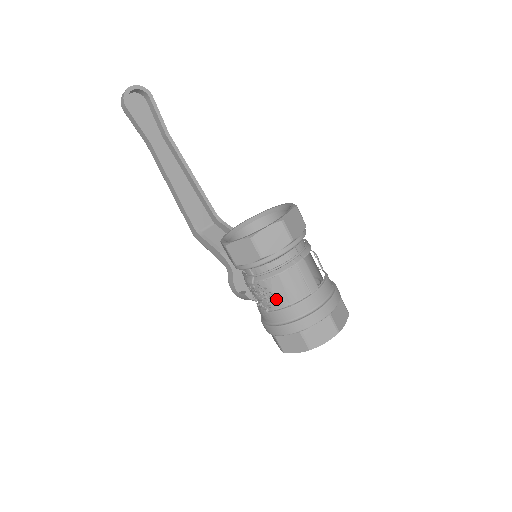
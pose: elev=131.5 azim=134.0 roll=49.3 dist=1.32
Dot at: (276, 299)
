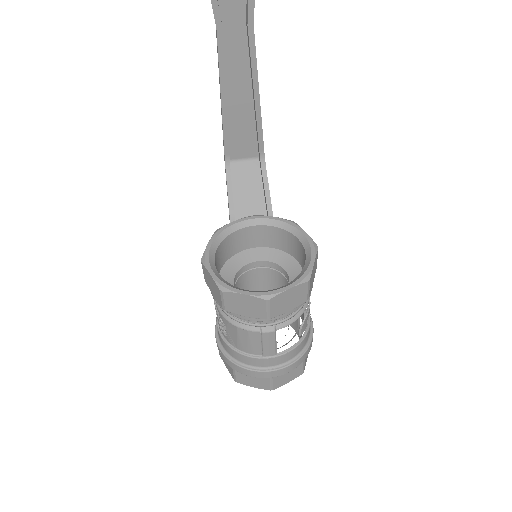
Dot at: (227, 334)
